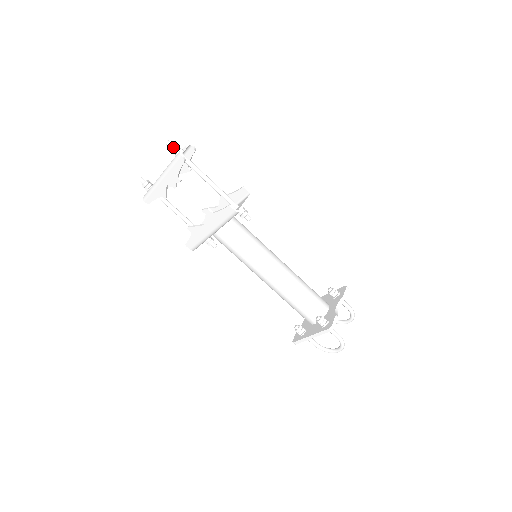
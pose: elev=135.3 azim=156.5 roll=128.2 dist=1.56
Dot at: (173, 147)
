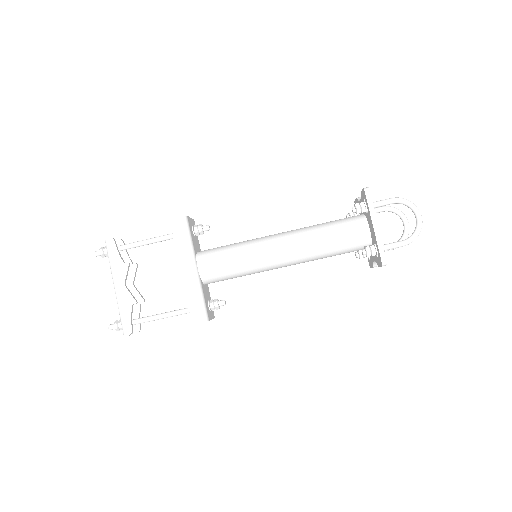
Dot at: (101, 249)
